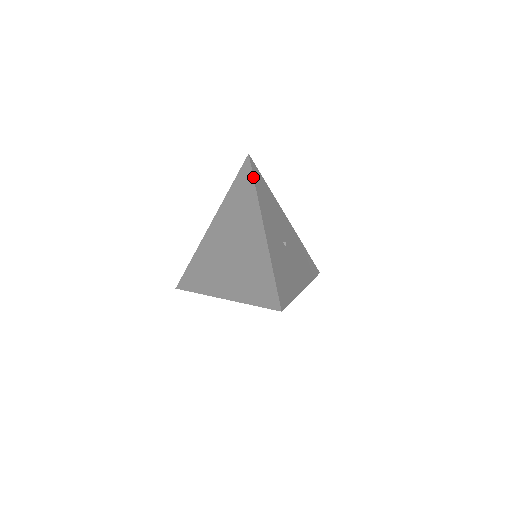
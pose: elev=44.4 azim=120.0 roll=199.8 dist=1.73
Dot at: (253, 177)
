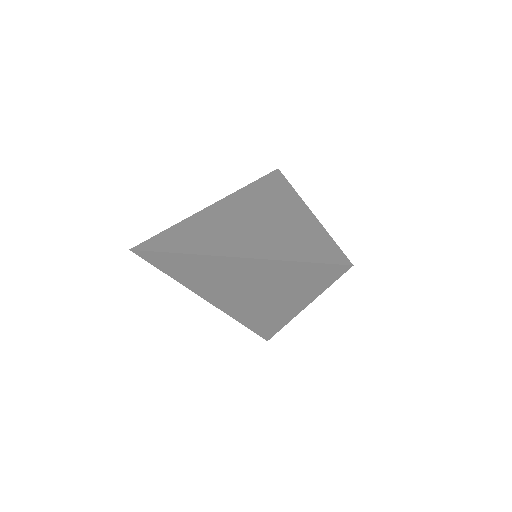
Dot at: occluded
